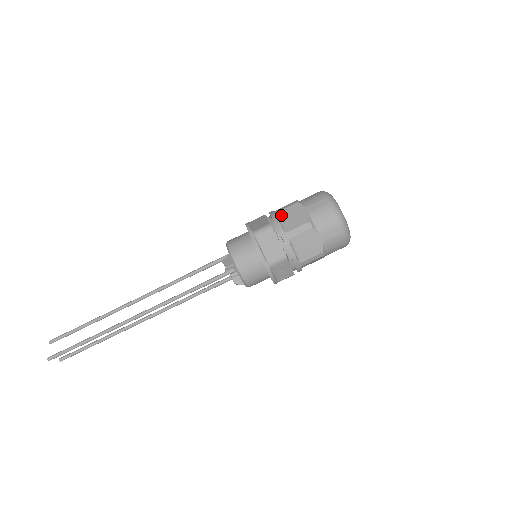
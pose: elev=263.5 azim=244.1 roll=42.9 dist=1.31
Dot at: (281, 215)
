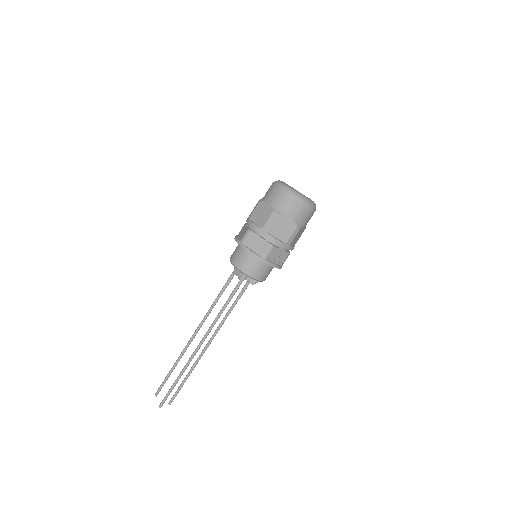
Dot at: (253, 218)
